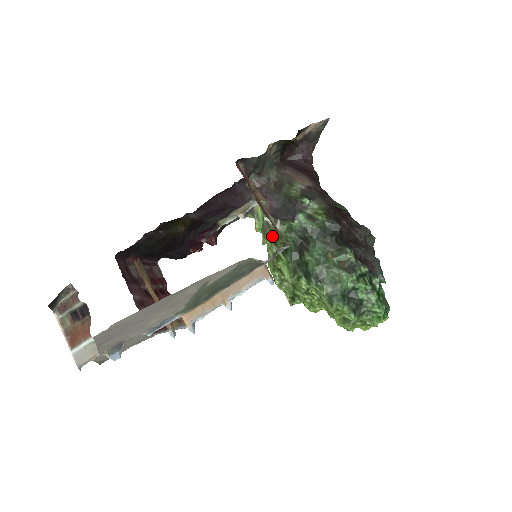
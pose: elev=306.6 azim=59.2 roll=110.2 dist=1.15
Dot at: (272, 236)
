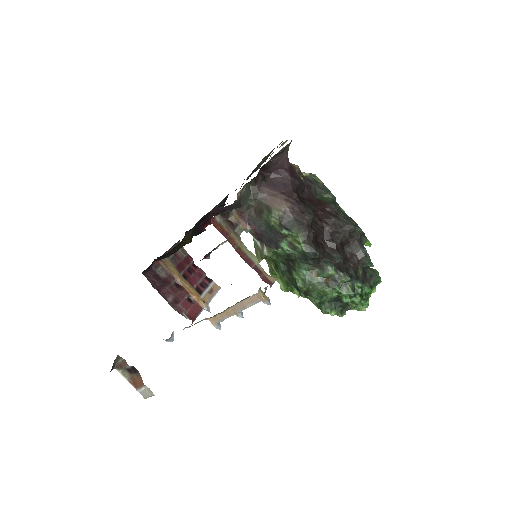
Dot at: (262, 257)
